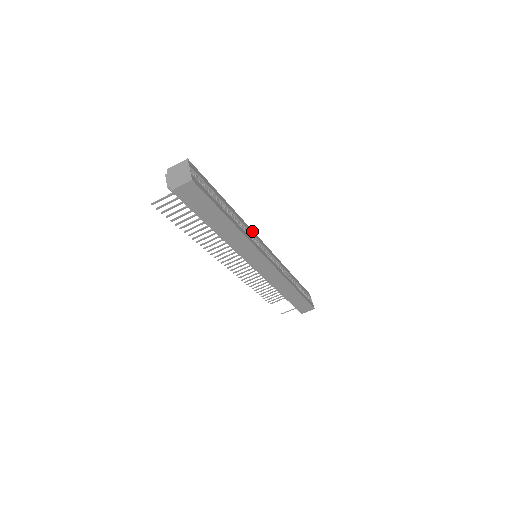
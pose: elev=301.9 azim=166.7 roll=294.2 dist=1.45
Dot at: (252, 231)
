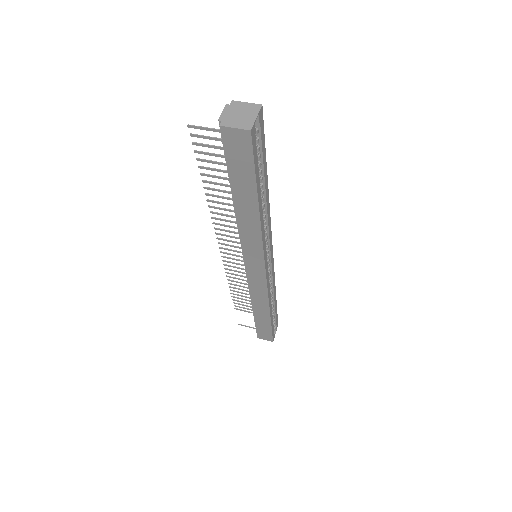
Dot at: (270, 229)
